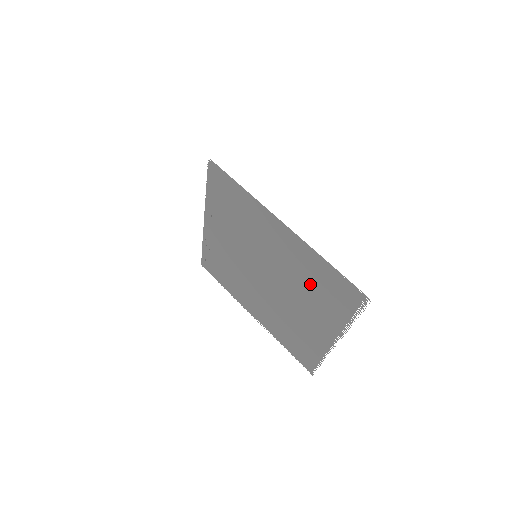
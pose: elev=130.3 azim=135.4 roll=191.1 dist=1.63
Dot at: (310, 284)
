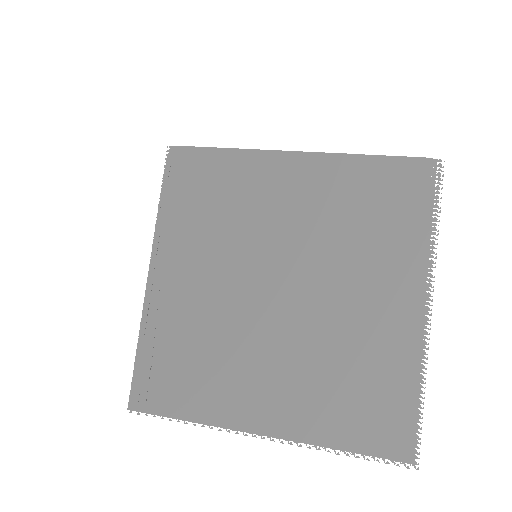
Dot at: (356, 219)
